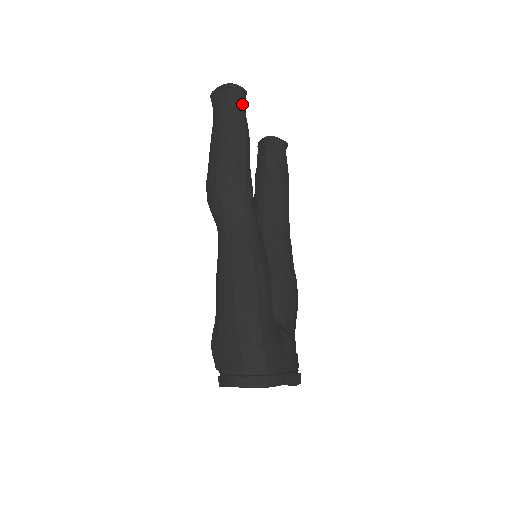
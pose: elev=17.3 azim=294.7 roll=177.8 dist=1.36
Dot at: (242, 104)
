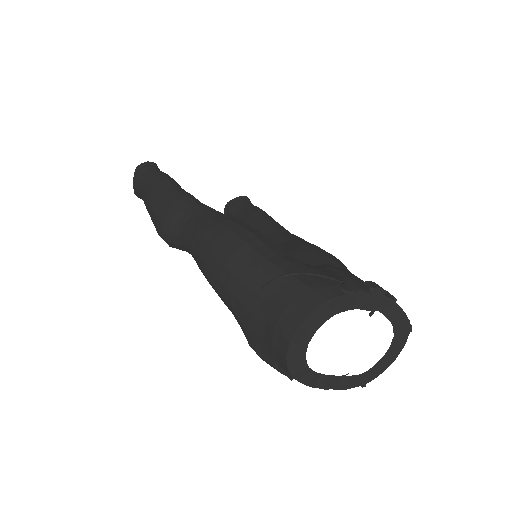
Dot at: (153, 168)
